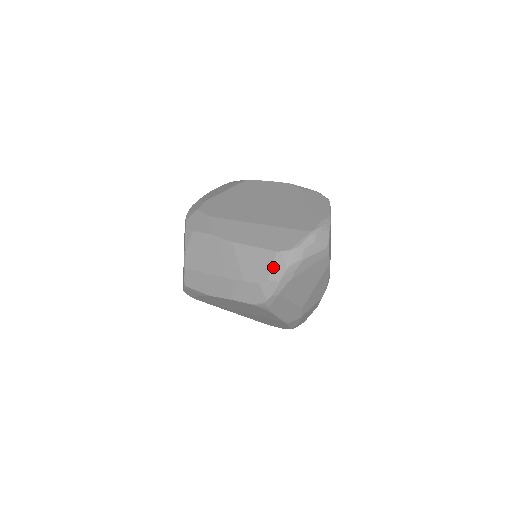
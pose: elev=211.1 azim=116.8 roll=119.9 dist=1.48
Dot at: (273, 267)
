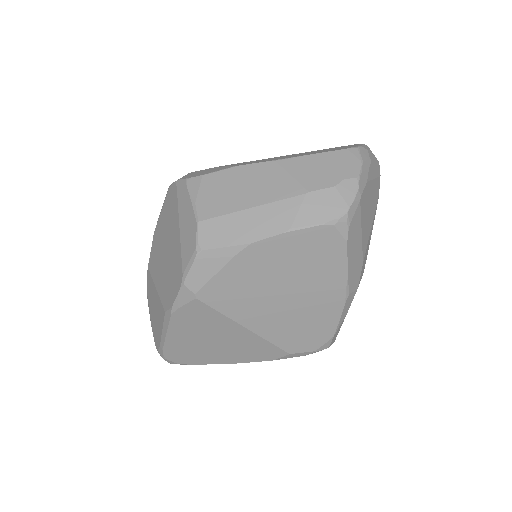
Dot at: (345, 164)
